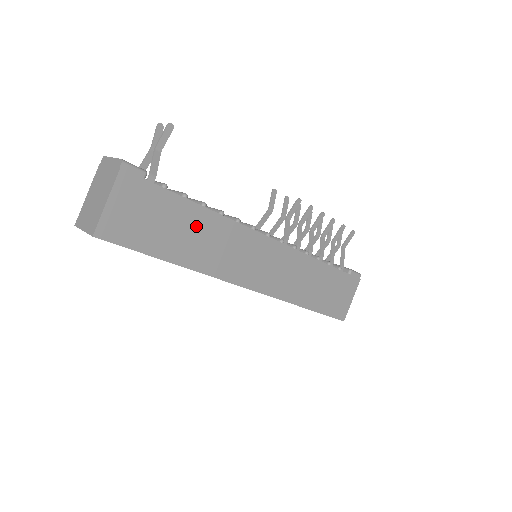
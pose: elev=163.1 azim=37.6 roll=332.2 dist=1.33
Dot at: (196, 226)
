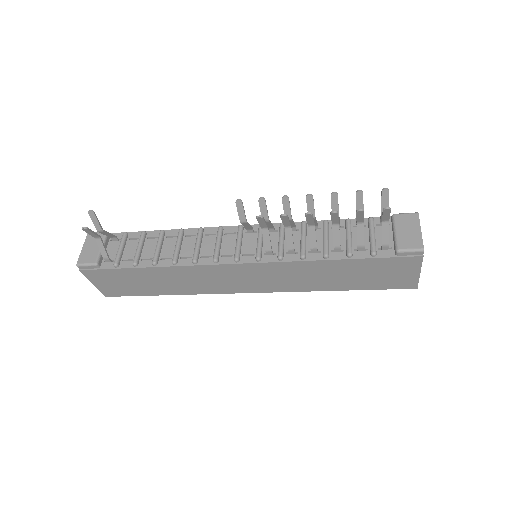
Dot at: (160, 277)
